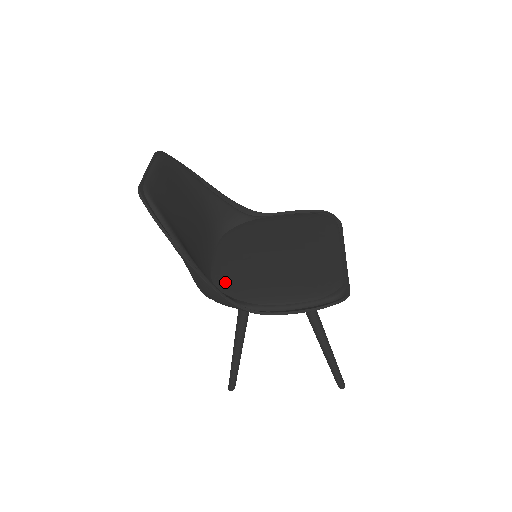
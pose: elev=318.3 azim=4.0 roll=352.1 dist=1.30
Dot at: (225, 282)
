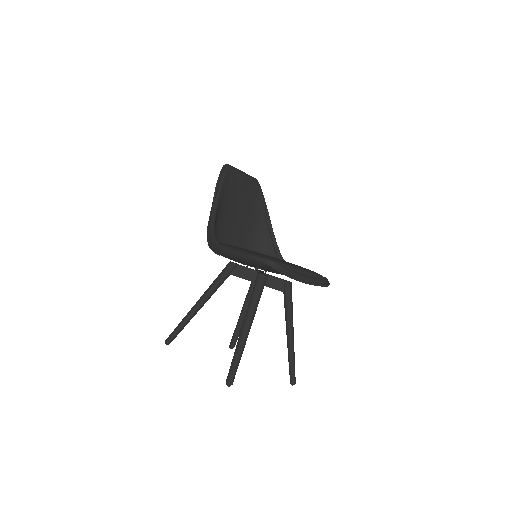
Dot at: occluded
